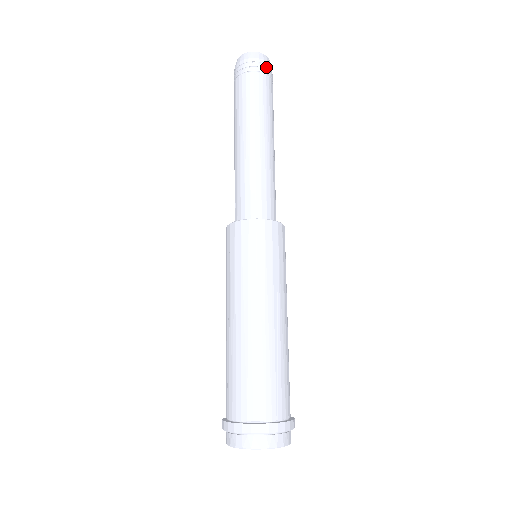
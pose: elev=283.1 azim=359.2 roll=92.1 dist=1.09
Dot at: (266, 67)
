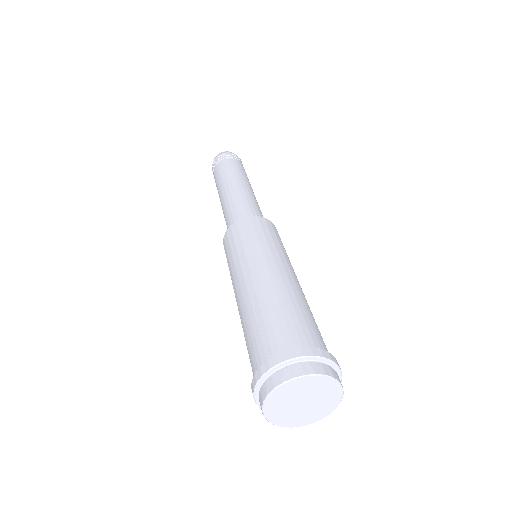
Dot at: occluded
